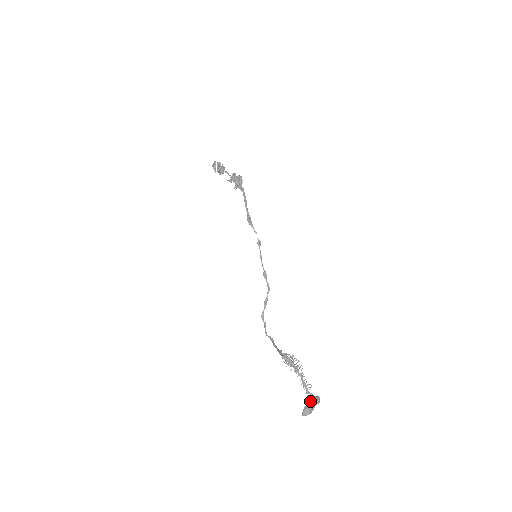
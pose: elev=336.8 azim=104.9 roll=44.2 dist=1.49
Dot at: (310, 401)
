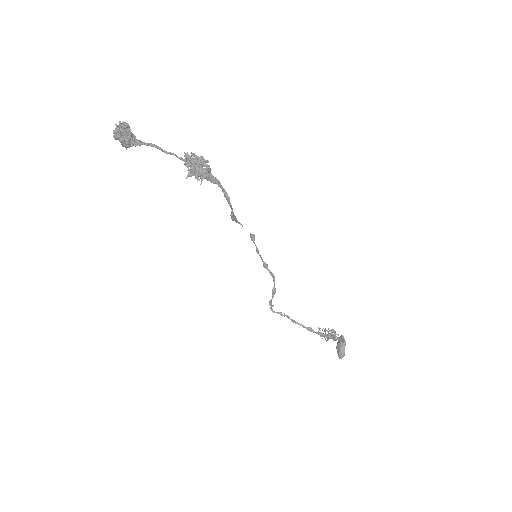
Dot at: (344, 347)
